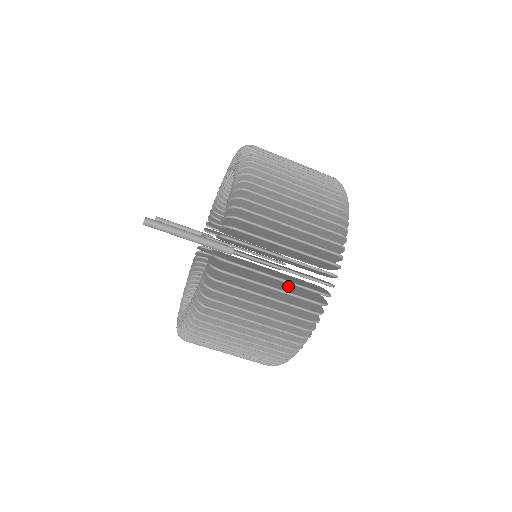
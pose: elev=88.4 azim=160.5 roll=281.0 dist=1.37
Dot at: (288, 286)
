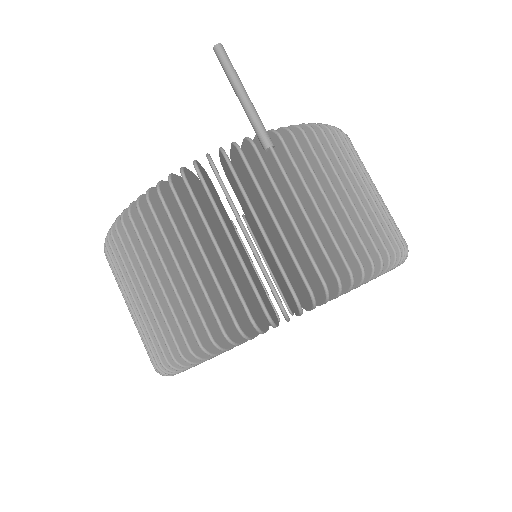
Dot at: occluded
